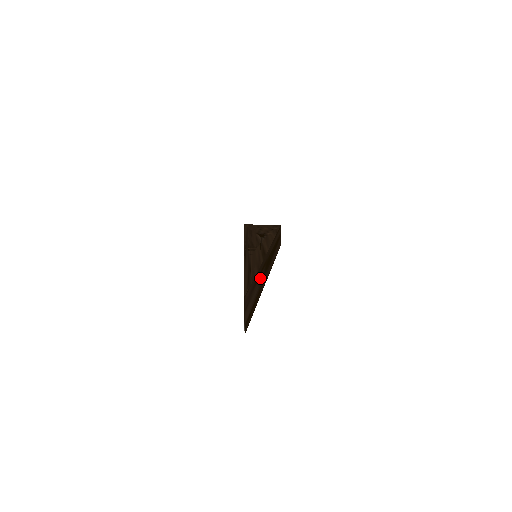
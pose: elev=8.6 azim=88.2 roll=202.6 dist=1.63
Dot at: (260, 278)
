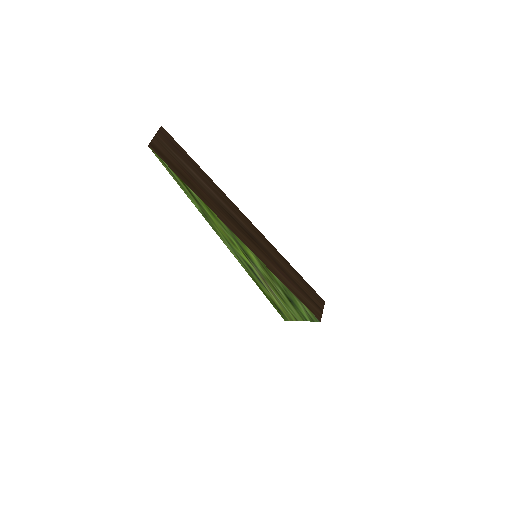
Dot at: (216, 197)
